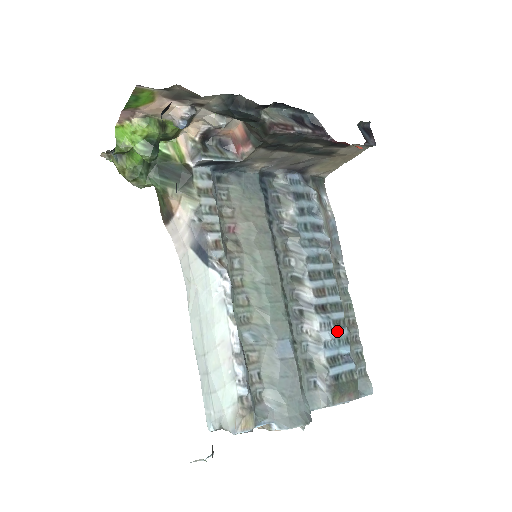
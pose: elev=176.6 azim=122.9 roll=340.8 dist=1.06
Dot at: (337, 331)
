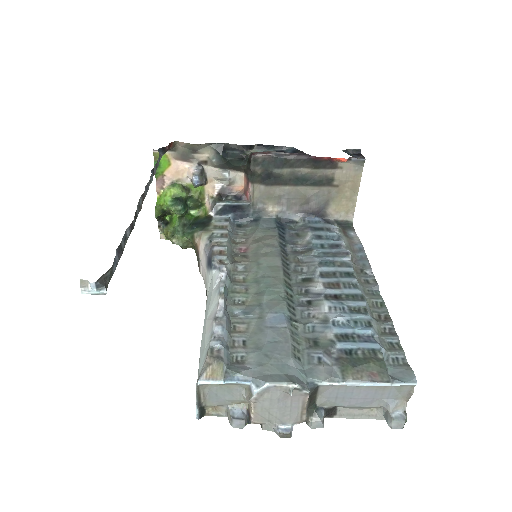
Dot at: (353, 314)
